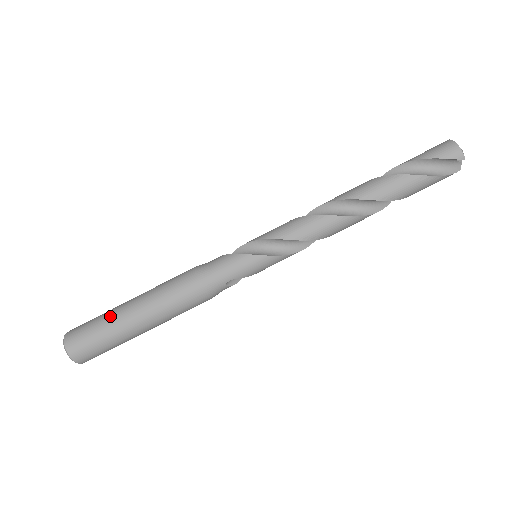
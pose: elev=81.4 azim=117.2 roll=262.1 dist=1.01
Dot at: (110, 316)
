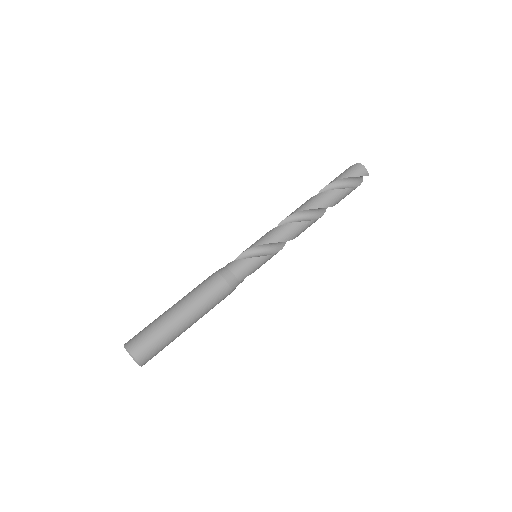
Dot at: (164, 324)
